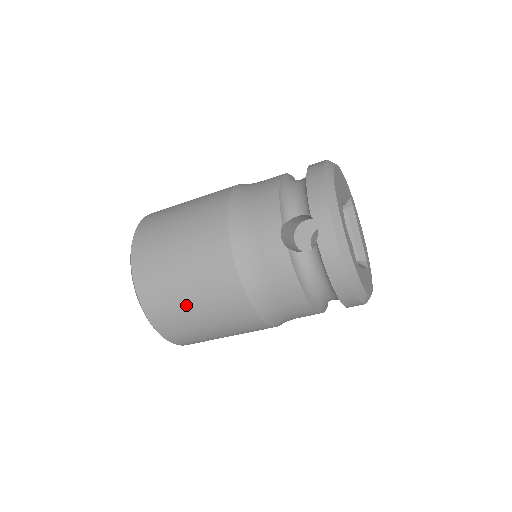
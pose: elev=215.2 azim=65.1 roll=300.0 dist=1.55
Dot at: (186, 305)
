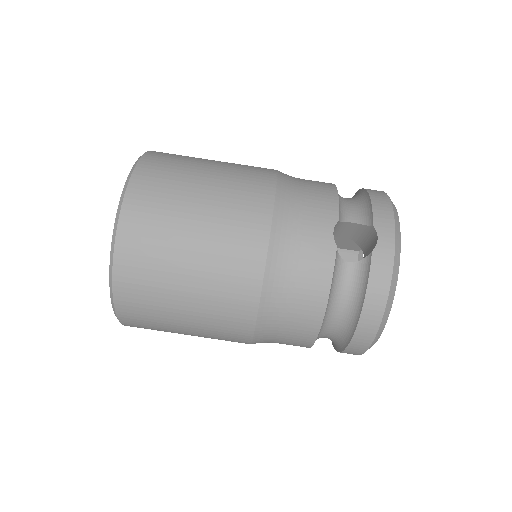
Dot at: (179, 260)
